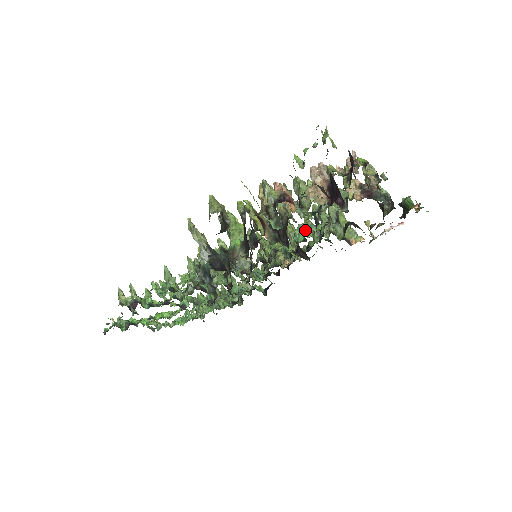
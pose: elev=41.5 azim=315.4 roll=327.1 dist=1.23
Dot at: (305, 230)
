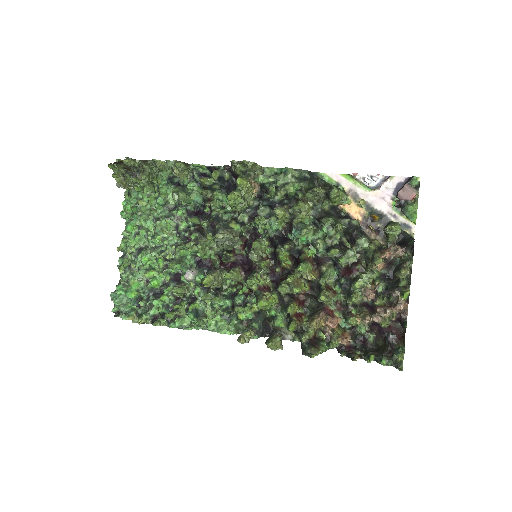
Dot at: (306, 235)
